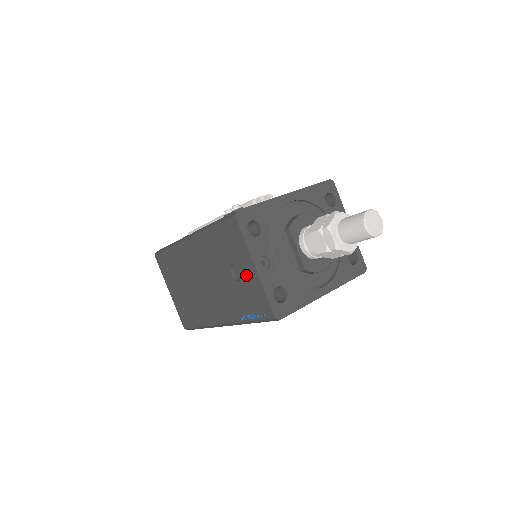
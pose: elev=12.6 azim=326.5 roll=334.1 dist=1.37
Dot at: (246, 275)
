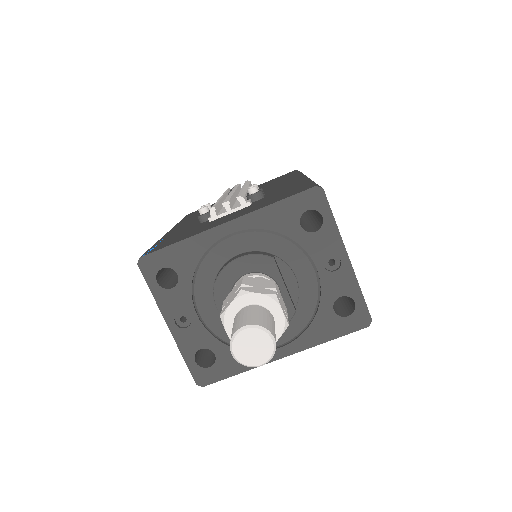
Dot at: occluded
